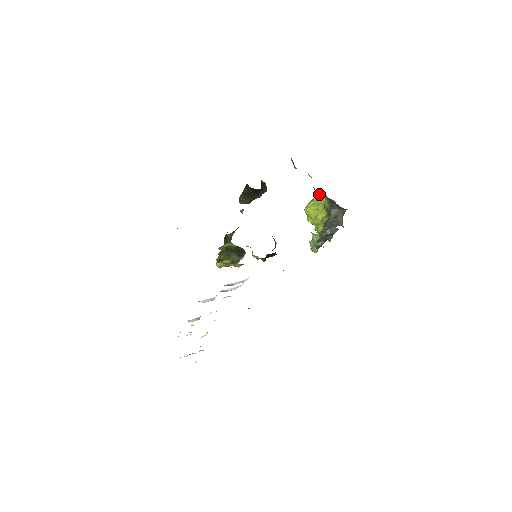
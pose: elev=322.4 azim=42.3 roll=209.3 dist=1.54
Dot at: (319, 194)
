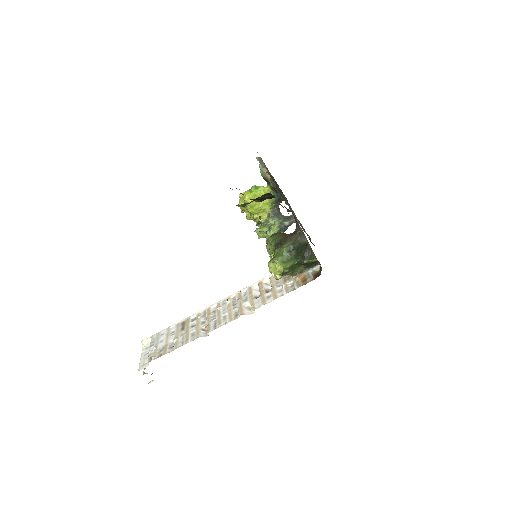
Dot at: (258, 186)
